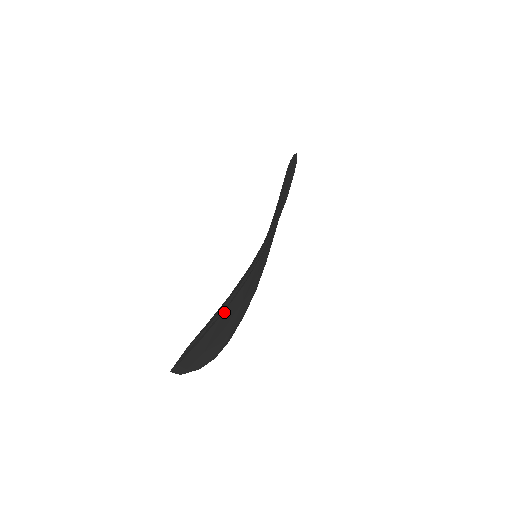
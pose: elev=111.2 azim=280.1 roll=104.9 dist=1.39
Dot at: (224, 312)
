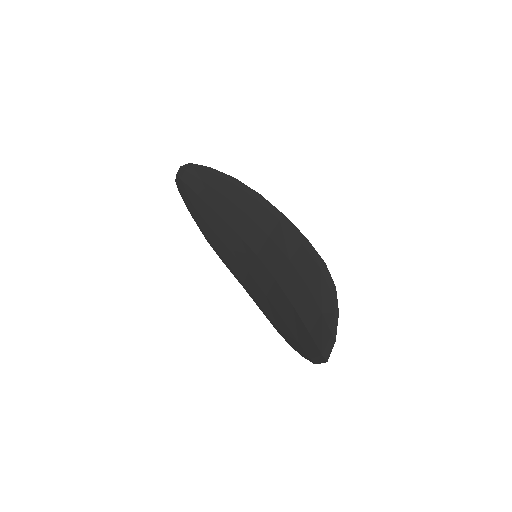
Dot at: (293, 304)
